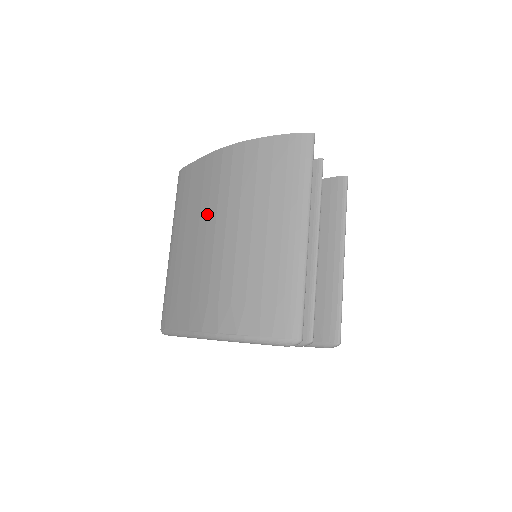
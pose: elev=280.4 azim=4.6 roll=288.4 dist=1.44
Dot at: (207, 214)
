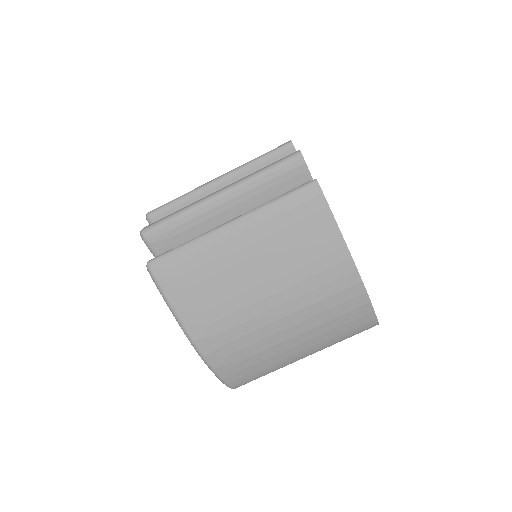
Dot at: (291, 286)
